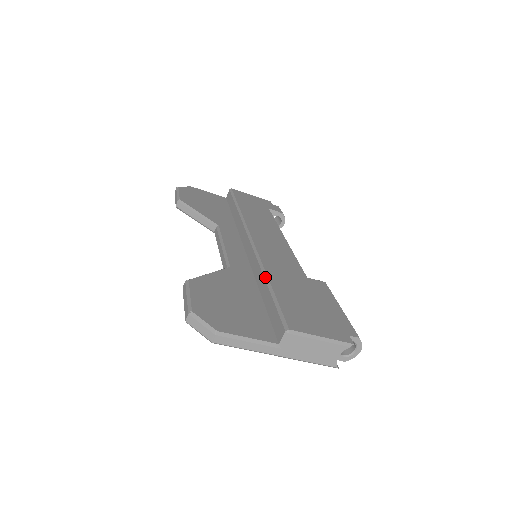
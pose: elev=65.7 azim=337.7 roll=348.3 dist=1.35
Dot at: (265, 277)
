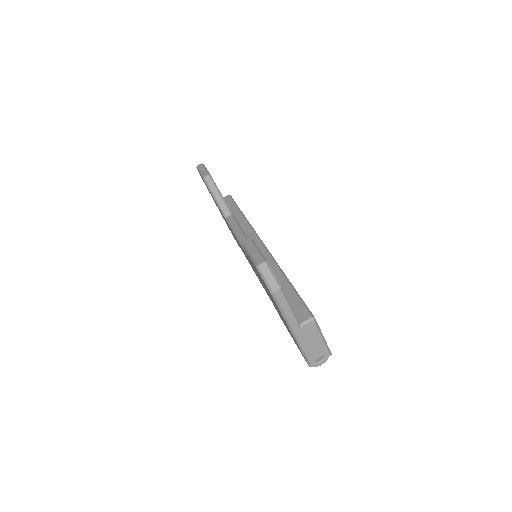
Dot at: (284, 274)
